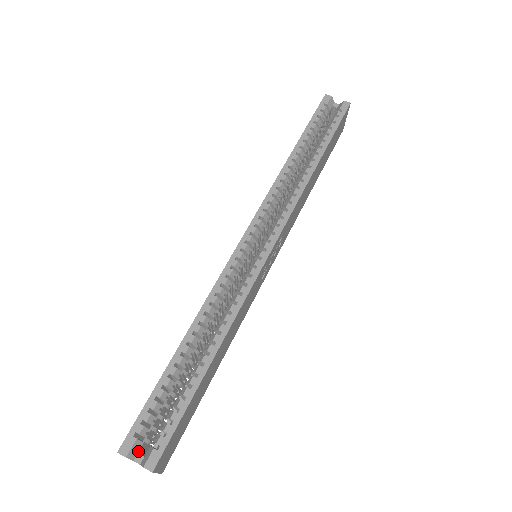
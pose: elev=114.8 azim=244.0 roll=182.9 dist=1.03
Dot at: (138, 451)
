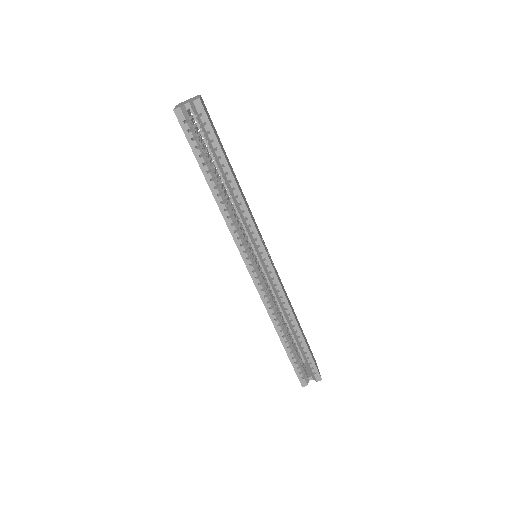
Dot at: (307, 378)
